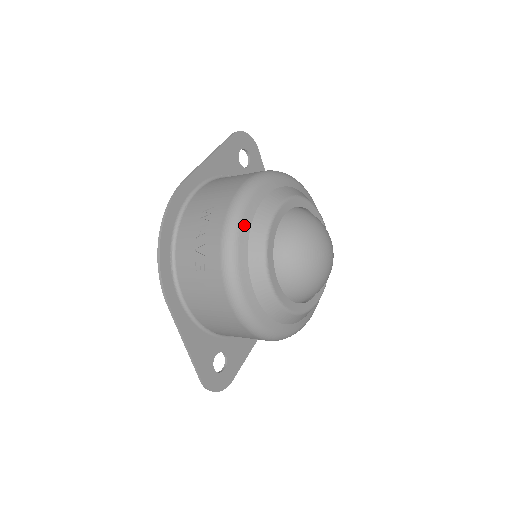
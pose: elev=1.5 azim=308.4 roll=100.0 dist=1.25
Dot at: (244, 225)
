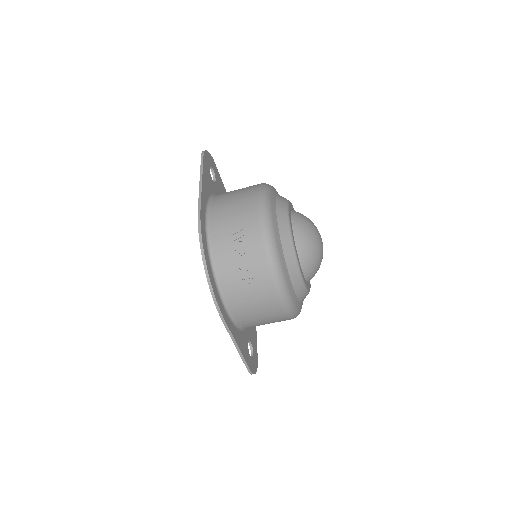
Dot at: (277, 238)
